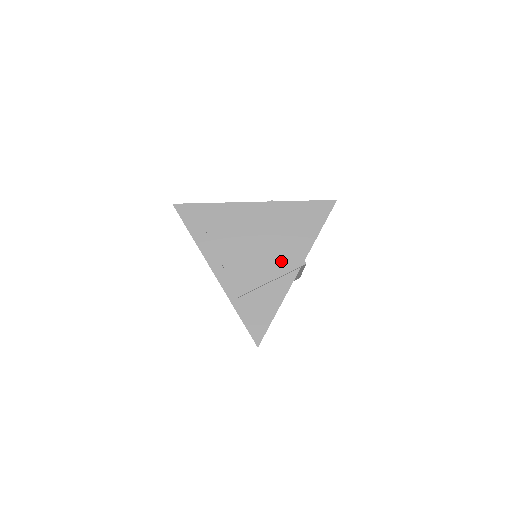
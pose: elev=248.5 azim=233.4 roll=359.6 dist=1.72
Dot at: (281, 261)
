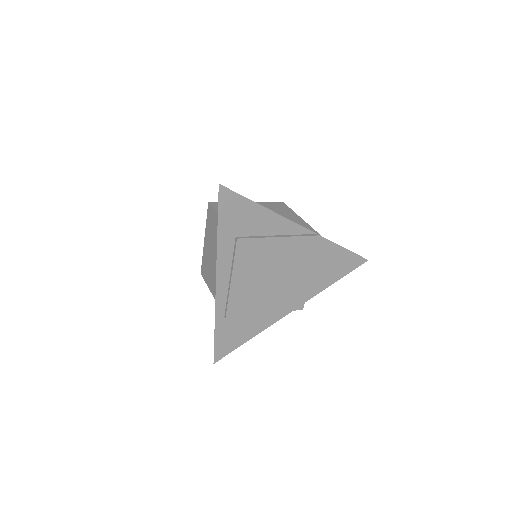
Dot at: (285, 299)
